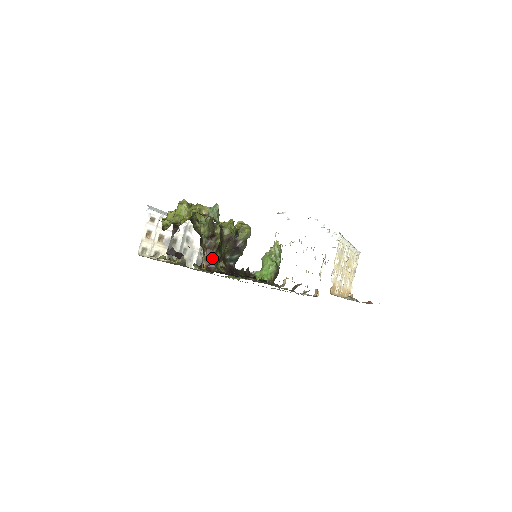
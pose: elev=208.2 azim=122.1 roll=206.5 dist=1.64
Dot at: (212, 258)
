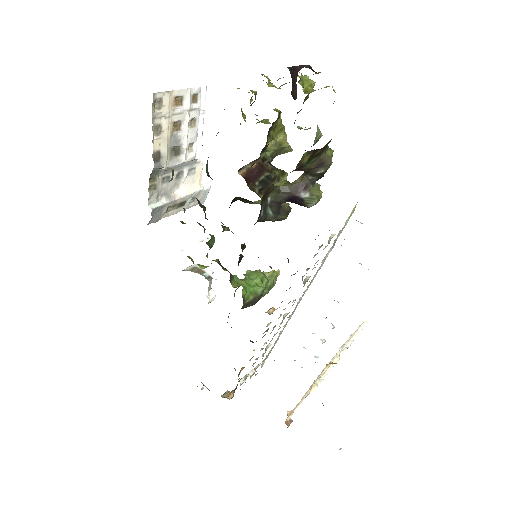
Dot at: (257, 177)
